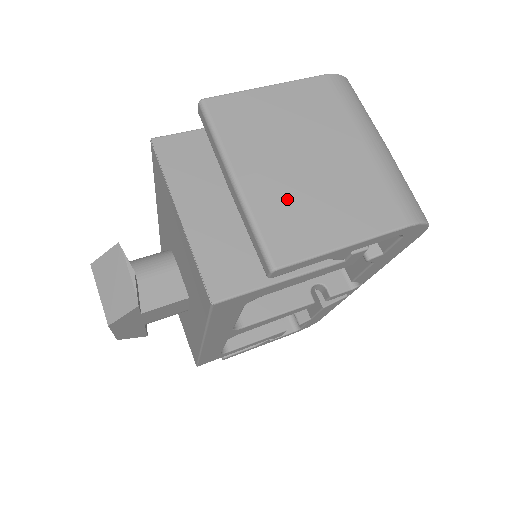
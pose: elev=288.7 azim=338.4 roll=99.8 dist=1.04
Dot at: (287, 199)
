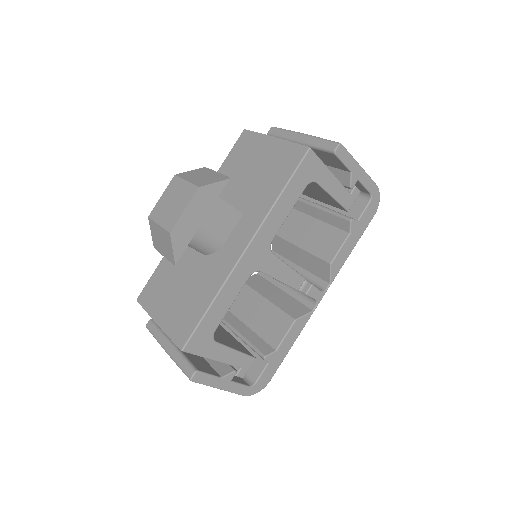
Dot at: occluded
